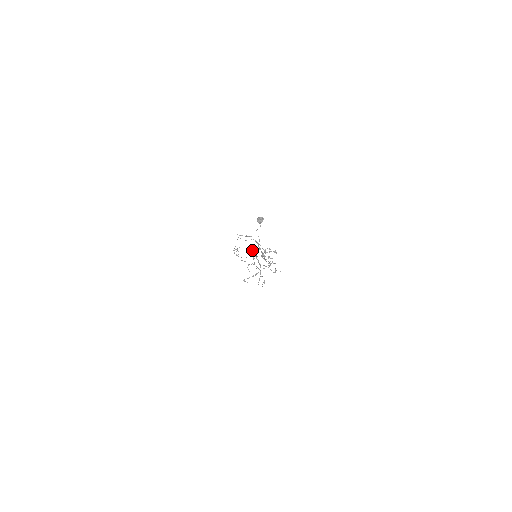
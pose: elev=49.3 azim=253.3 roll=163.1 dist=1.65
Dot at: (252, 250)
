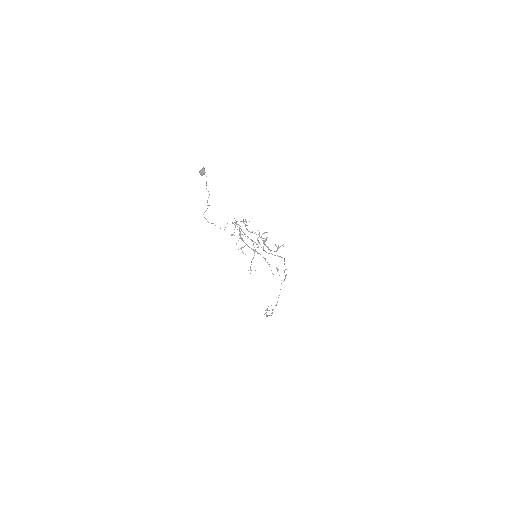
Dot at: occluded
